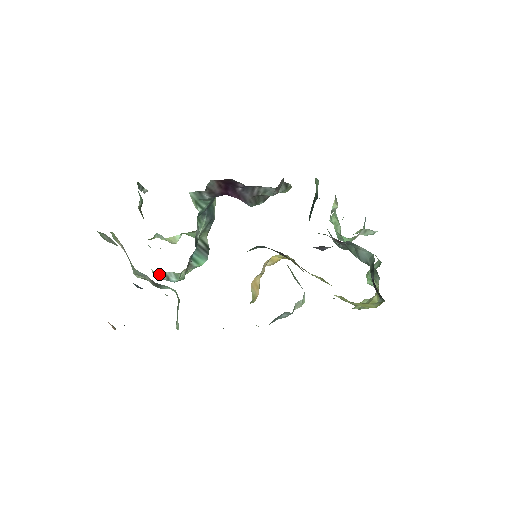
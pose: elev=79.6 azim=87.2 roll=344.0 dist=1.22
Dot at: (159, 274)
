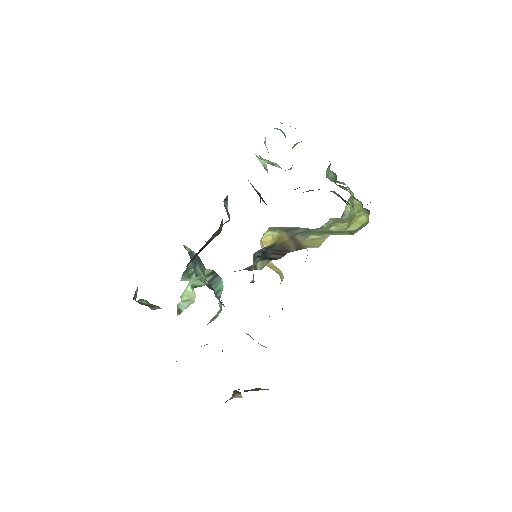
Dot at: occluded
